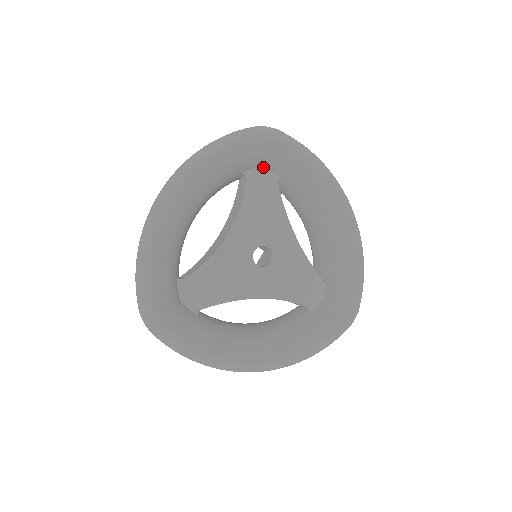
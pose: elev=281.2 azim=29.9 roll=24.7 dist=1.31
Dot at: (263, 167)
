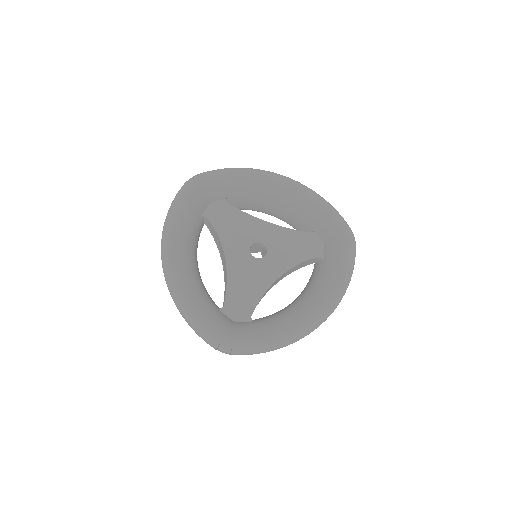
Dot at: (211, 203)
